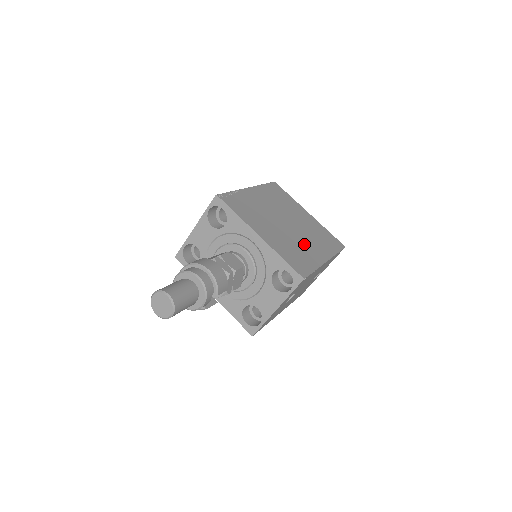
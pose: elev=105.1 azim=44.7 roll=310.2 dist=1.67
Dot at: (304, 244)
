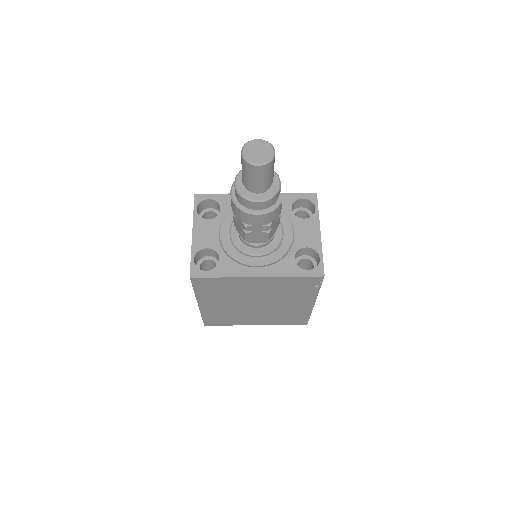
Dot at: occluded
